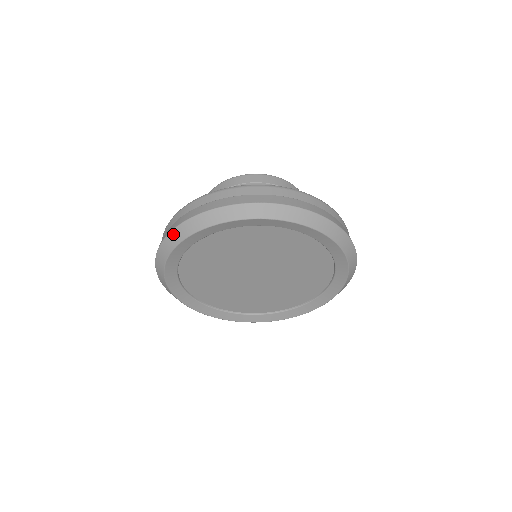
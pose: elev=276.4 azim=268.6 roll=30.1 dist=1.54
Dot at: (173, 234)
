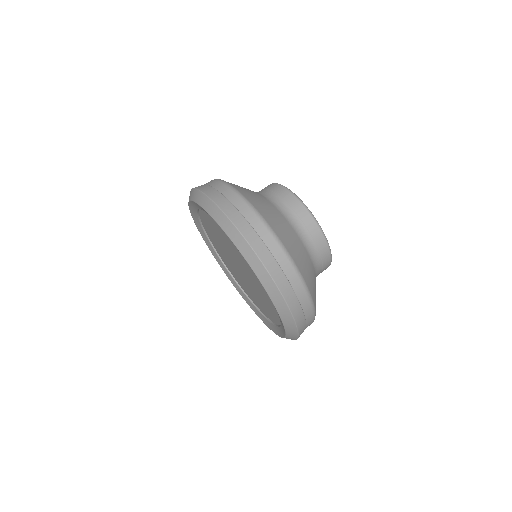
Dot at: (203, 196)
